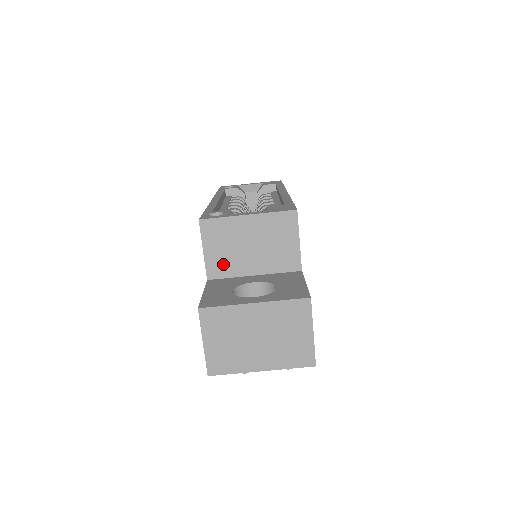
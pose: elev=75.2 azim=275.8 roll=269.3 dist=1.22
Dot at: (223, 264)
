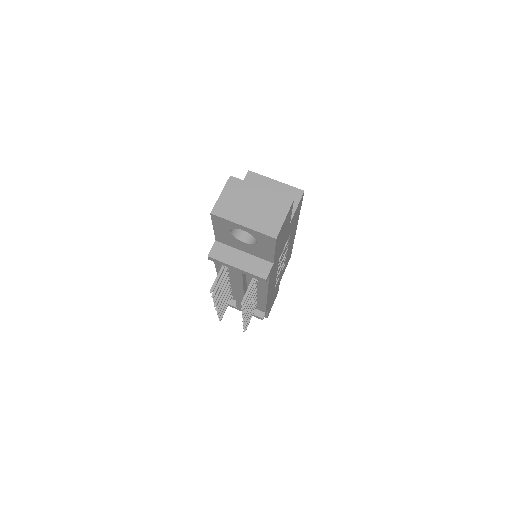
Dot at: occluded
